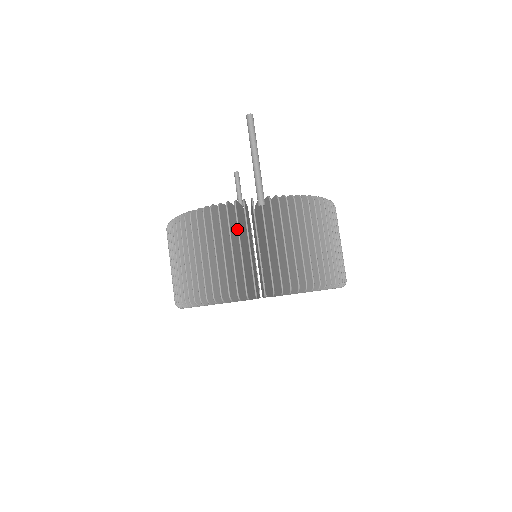
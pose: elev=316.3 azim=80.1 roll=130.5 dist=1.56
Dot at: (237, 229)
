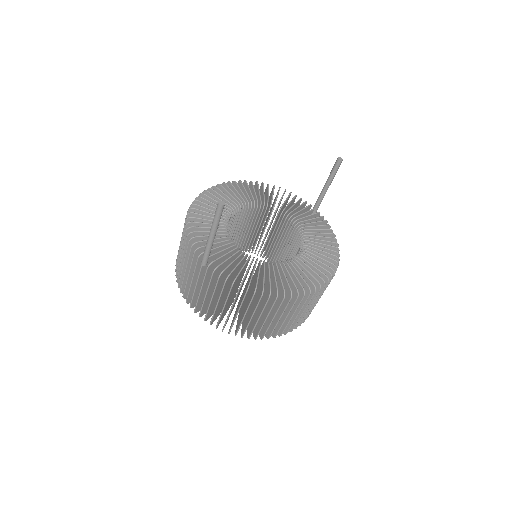
Dot at: occluded
